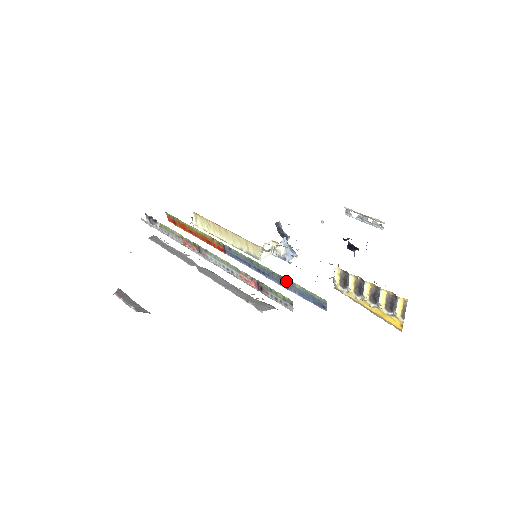
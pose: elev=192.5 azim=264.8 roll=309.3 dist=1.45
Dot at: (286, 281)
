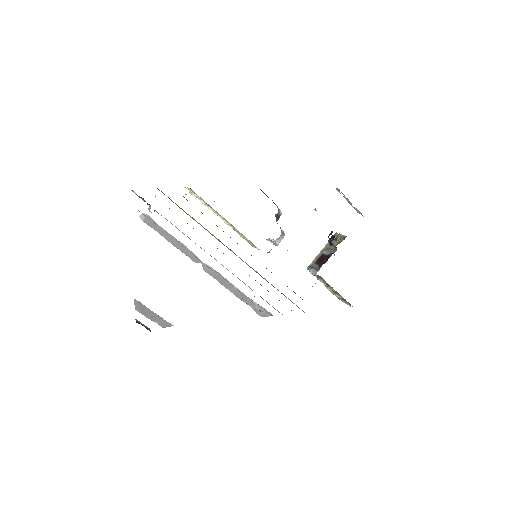
Dot at: occluded
